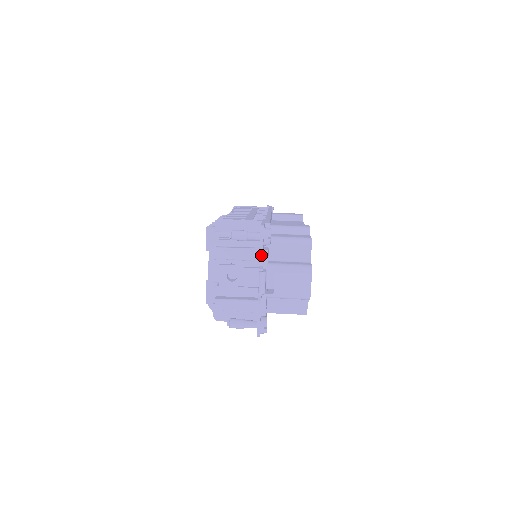
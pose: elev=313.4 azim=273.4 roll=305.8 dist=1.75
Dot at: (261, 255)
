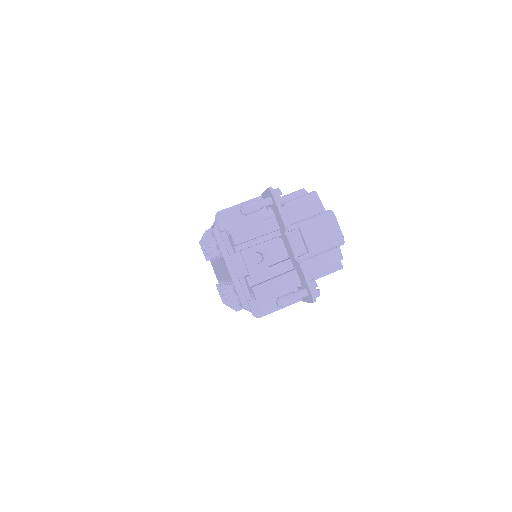
Dot at: (282, 215)
